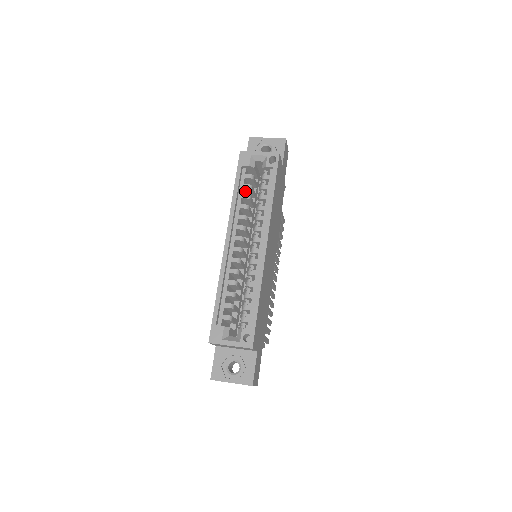
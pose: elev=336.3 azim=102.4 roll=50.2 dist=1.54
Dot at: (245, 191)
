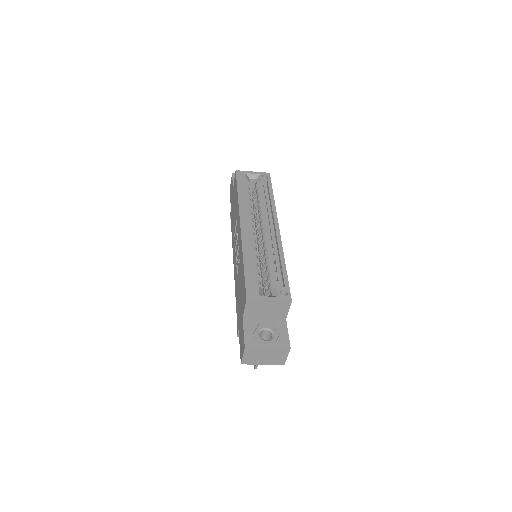
Dot at: occluded
